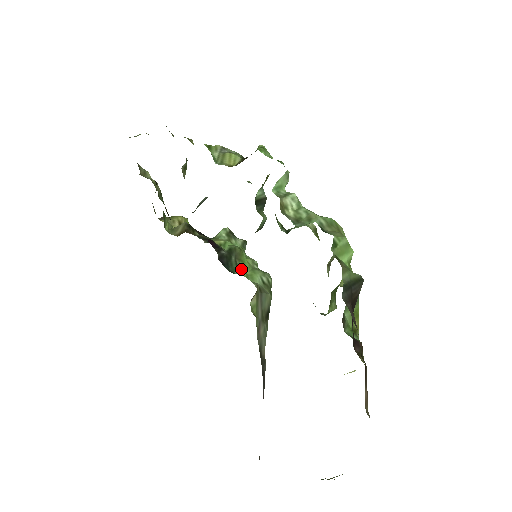
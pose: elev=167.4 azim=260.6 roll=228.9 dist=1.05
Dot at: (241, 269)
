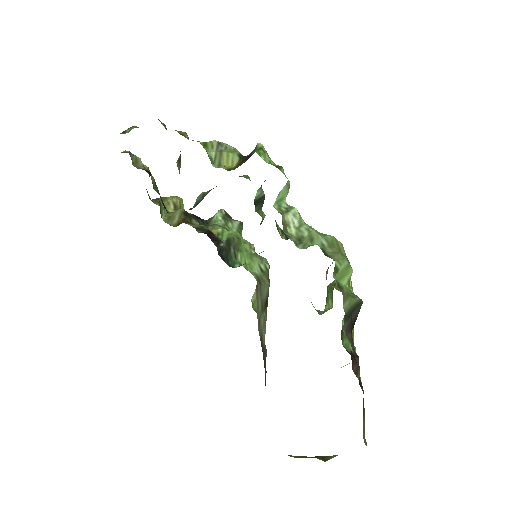
Dot at: (240, 259)
